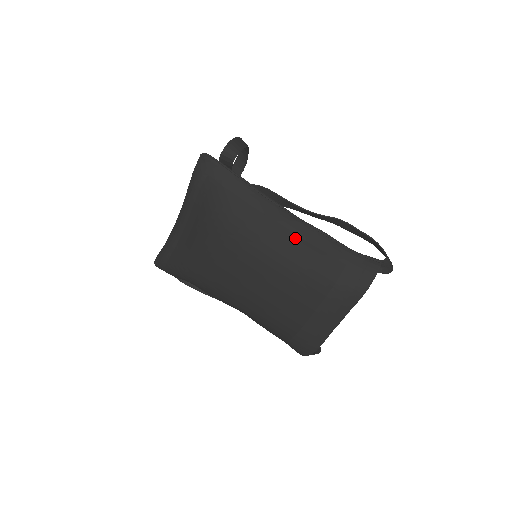
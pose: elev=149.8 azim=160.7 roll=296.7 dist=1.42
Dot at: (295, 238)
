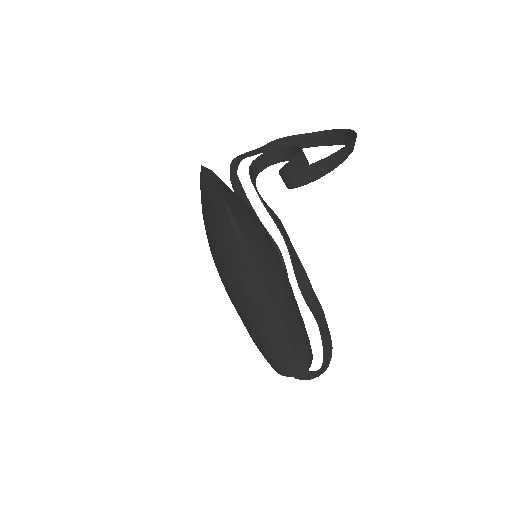
Dot at: (253, 310)
